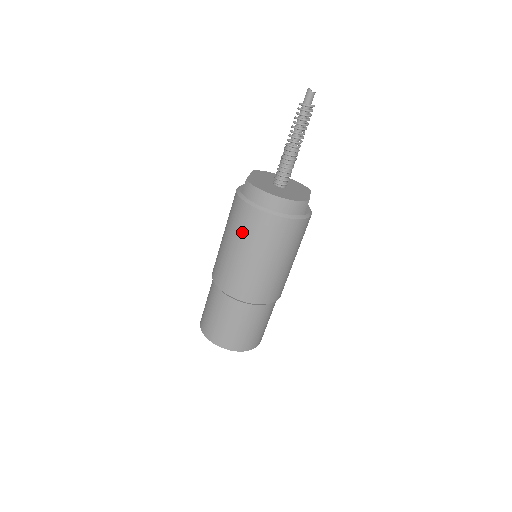
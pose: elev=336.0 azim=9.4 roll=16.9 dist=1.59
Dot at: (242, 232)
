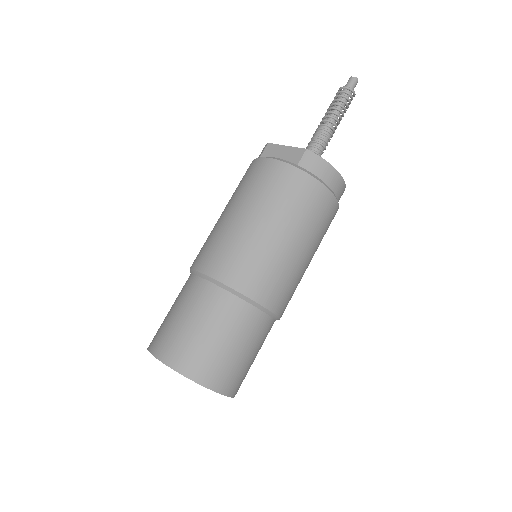
Dot at: (302, 215)
